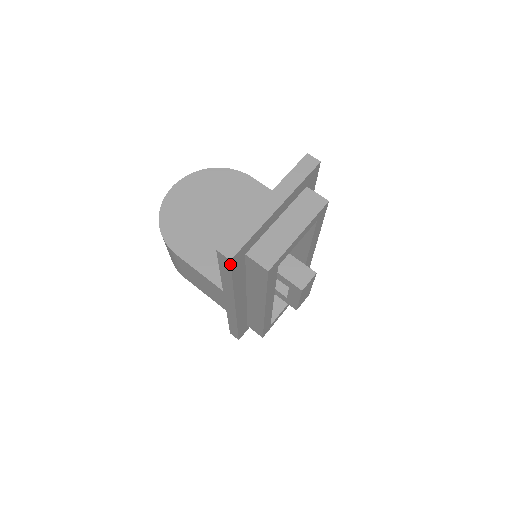
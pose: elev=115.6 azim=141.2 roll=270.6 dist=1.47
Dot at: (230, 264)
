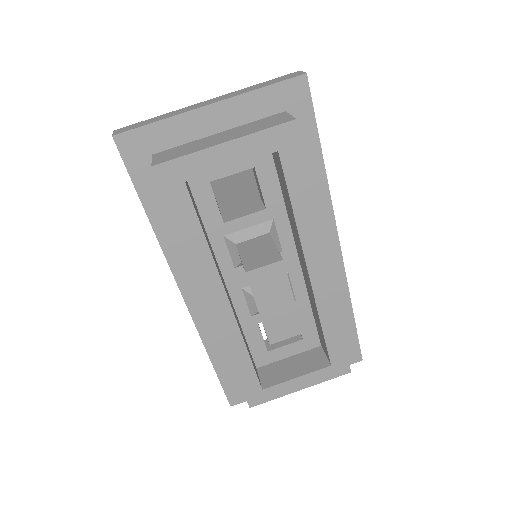
Dot at: (118, 148)
